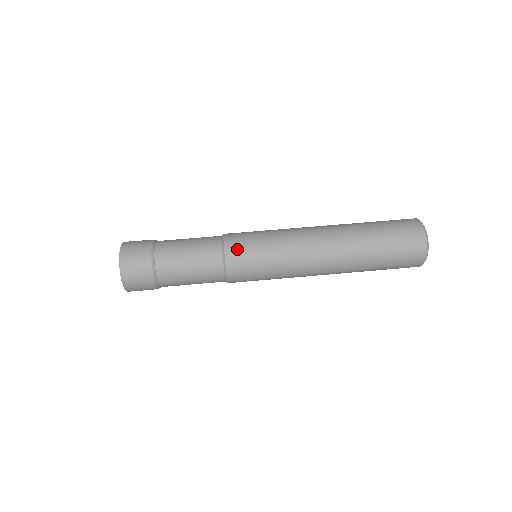
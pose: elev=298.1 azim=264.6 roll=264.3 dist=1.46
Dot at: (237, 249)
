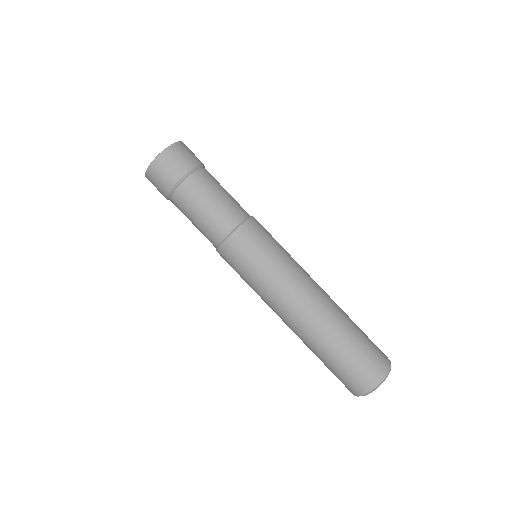
Dot at: (234, 250)
